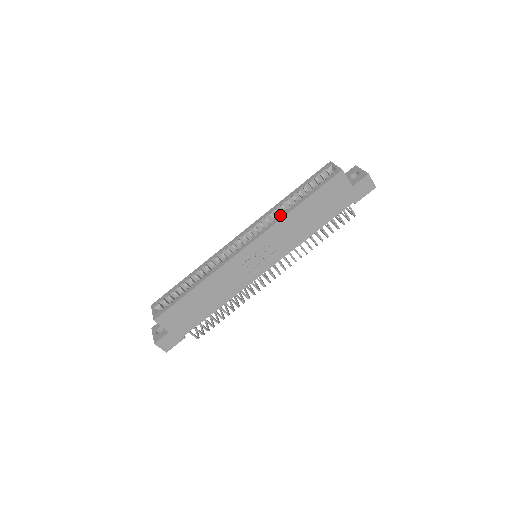
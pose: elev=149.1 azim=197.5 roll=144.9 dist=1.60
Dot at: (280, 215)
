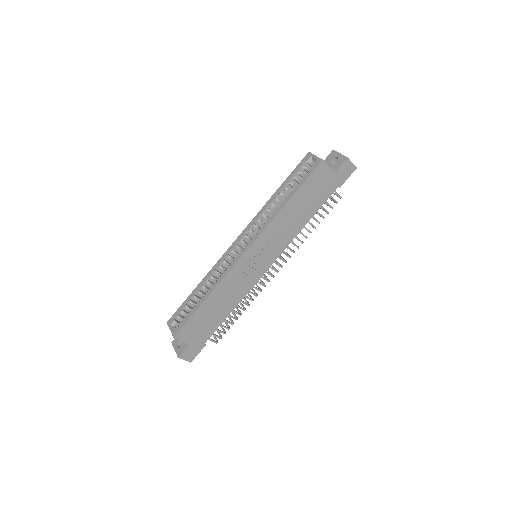
Dot at: (272, 215)
